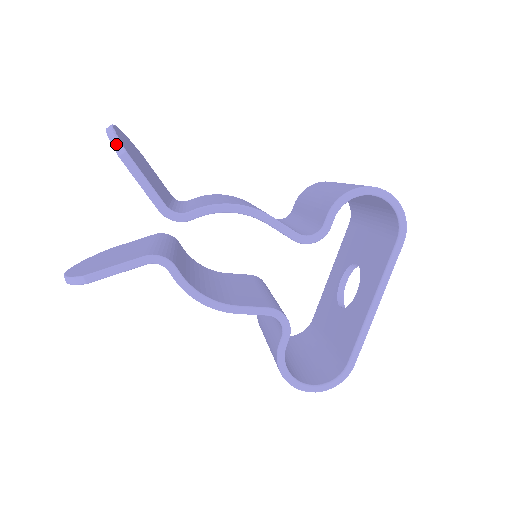
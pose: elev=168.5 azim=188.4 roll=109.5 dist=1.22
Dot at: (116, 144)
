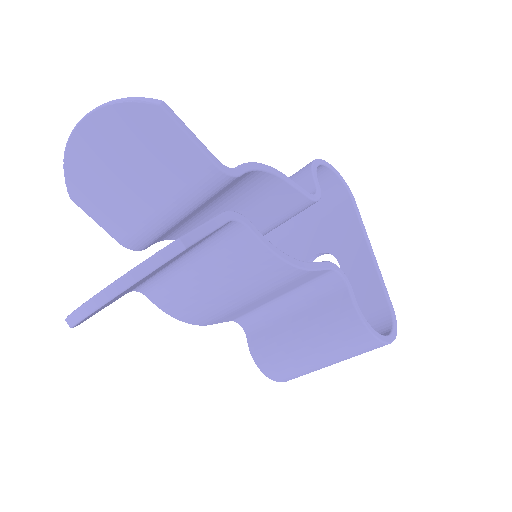
Dot at: (144, 98)
